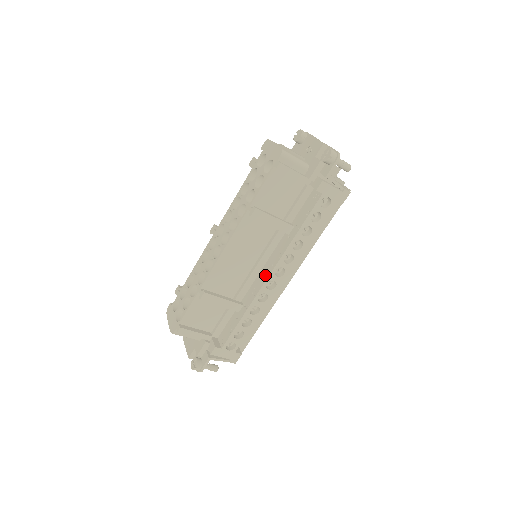
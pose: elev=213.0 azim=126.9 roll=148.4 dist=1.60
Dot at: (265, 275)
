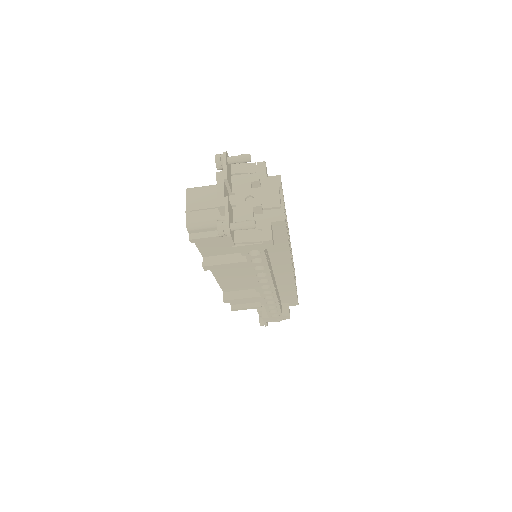
Dot at: occluded
